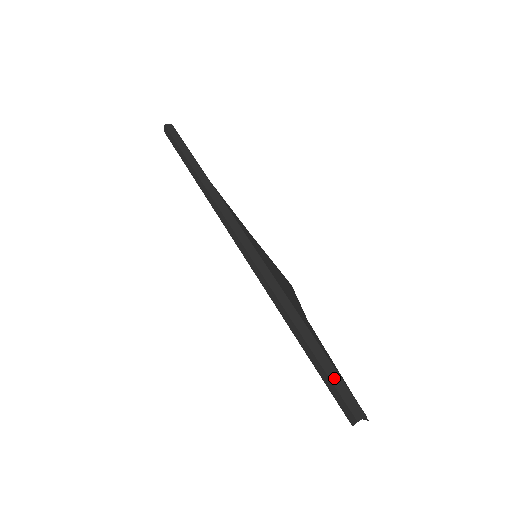
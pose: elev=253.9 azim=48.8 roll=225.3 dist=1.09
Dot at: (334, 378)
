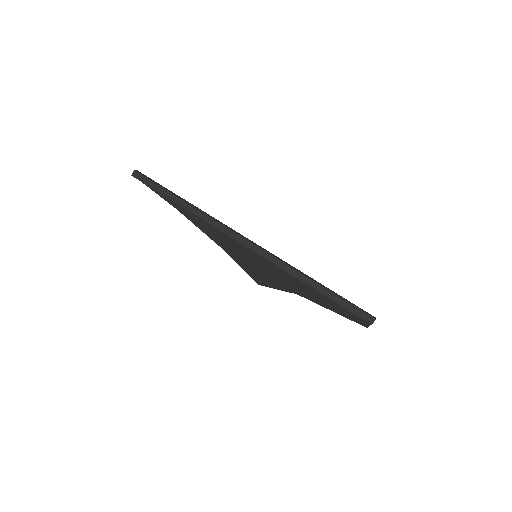
Dot at: (352, 304)
